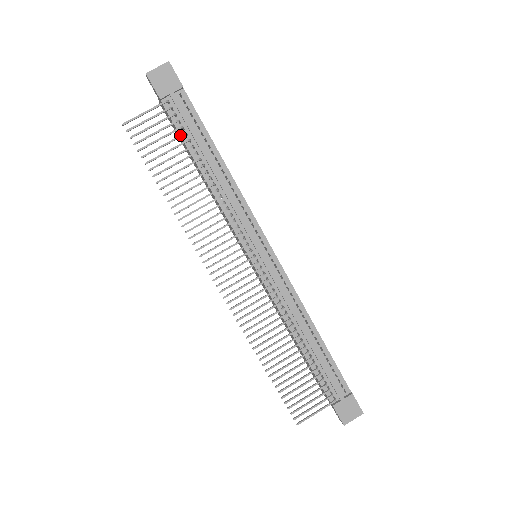
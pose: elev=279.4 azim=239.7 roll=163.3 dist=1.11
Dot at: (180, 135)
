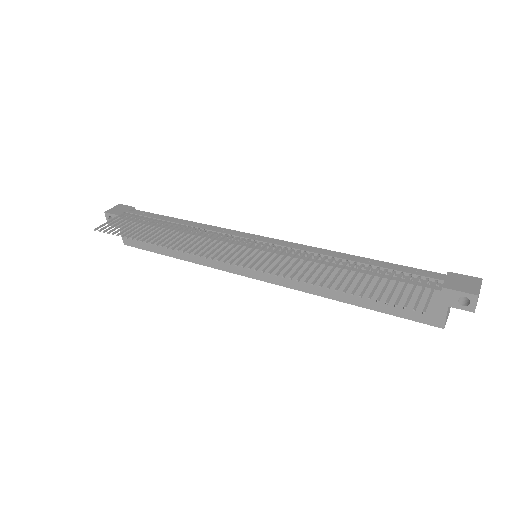
Dot at: (143, 218)
